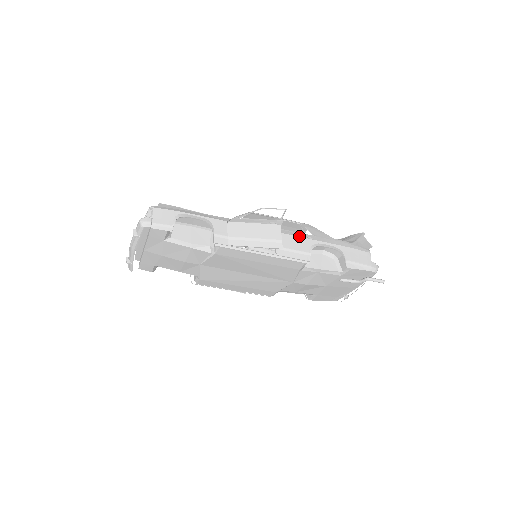
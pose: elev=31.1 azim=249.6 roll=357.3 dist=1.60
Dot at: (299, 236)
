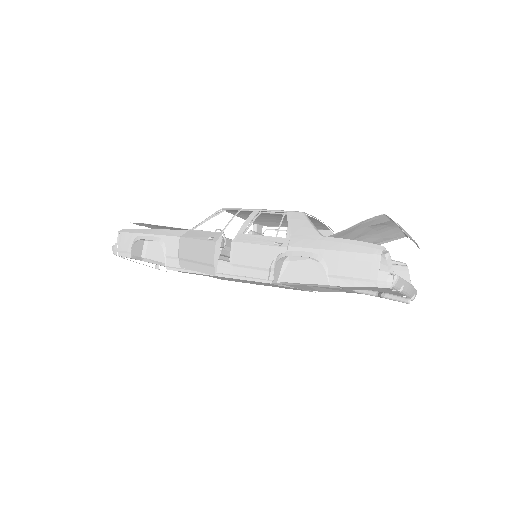
Dot at: (262, 243)
